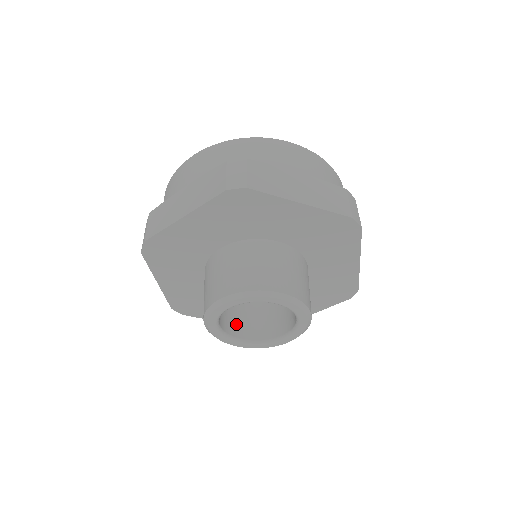
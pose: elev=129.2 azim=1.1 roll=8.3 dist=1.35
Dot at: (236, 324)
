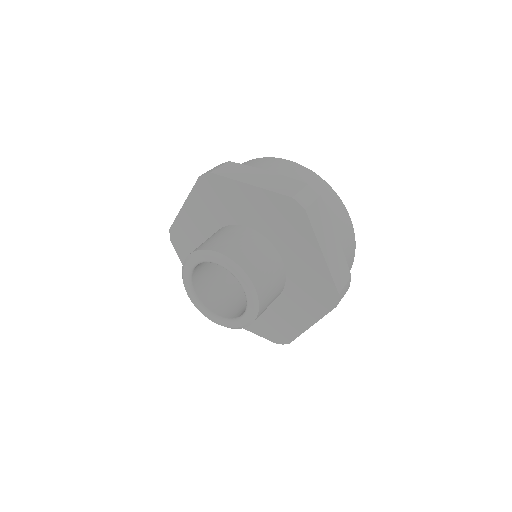
Dot at: (220, 304)
